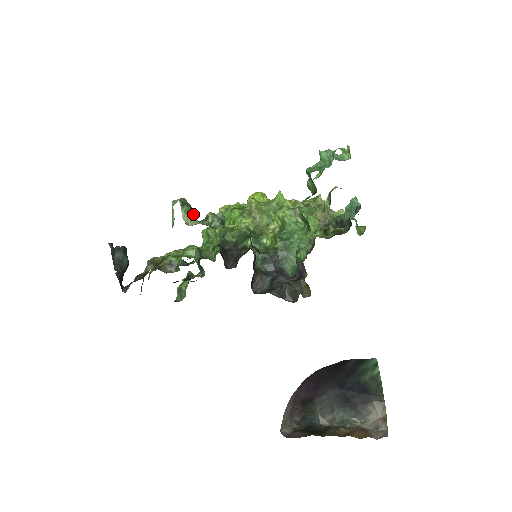
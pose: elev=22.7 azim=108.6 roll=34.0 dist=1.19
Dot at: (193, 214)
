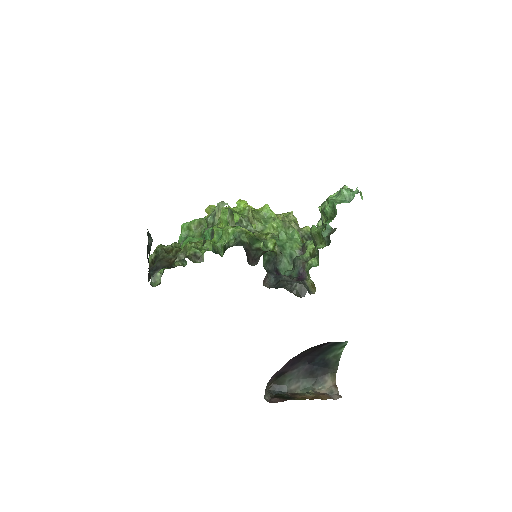
Dot at: occluded
